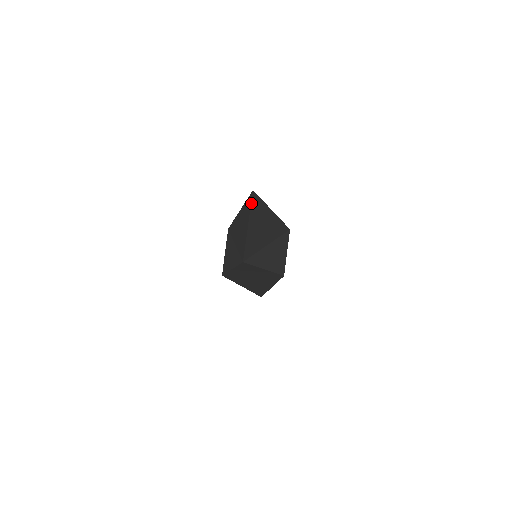
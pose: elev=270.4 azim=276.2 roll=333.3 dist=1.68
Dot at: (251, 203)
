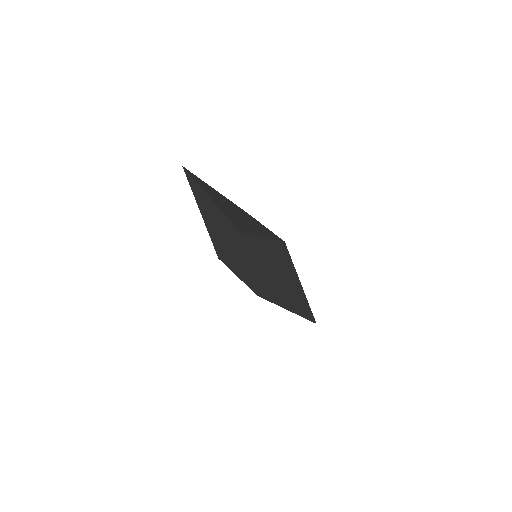
Dot at: (192, 177)
